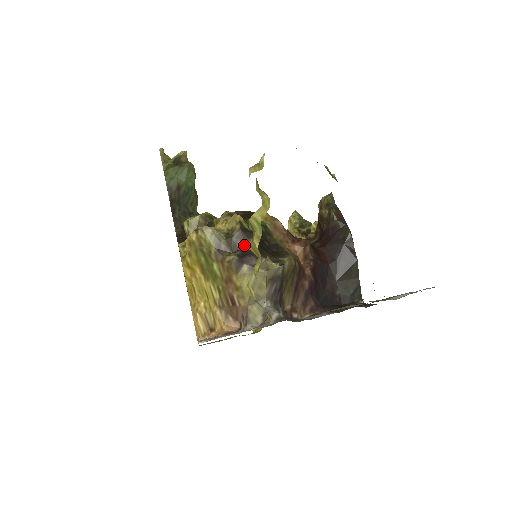
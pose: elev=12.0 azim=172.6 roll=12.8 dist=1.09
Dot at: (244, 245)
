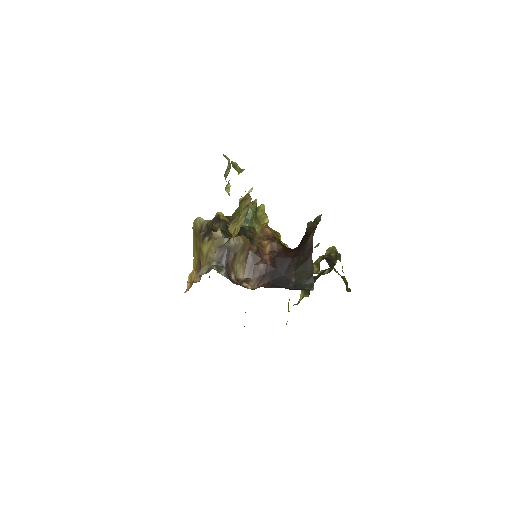
Dot at: (213, 227)
